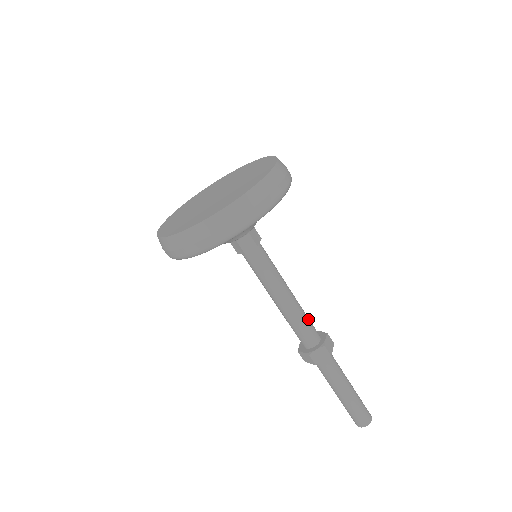
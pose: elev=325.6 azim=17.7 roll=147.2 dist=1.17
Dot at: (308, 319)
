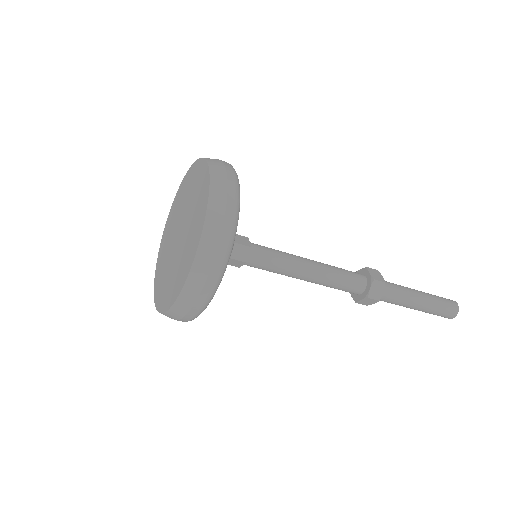
Dot at: occluded
